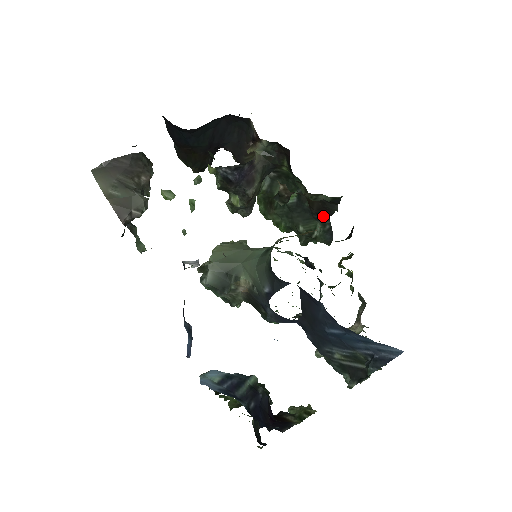
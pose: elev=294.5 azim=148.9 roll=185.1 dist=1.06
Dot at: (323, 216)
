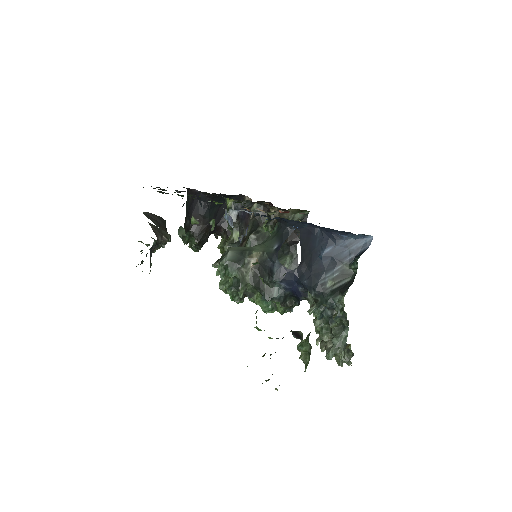
Dot at: (292, 248)
